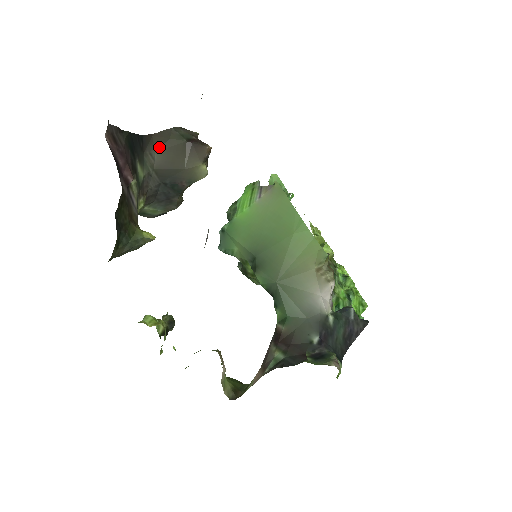
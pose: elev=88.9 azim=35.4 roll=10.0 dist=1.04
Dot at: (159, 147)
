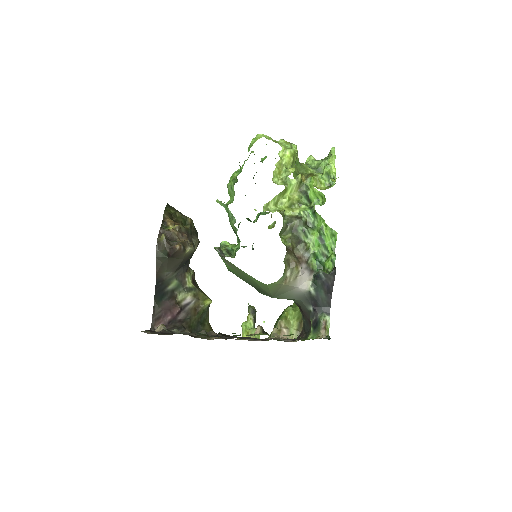
Dot at: (164, 270)
